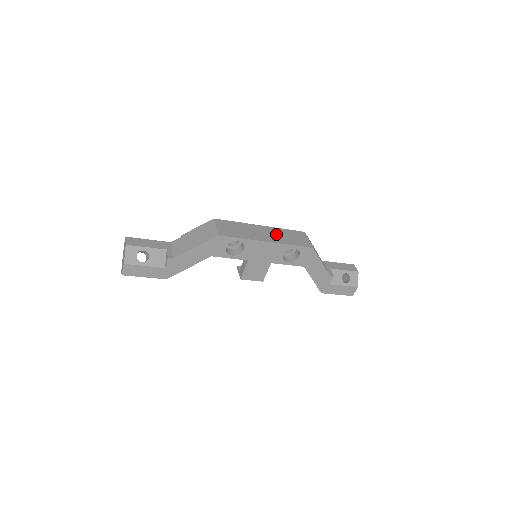
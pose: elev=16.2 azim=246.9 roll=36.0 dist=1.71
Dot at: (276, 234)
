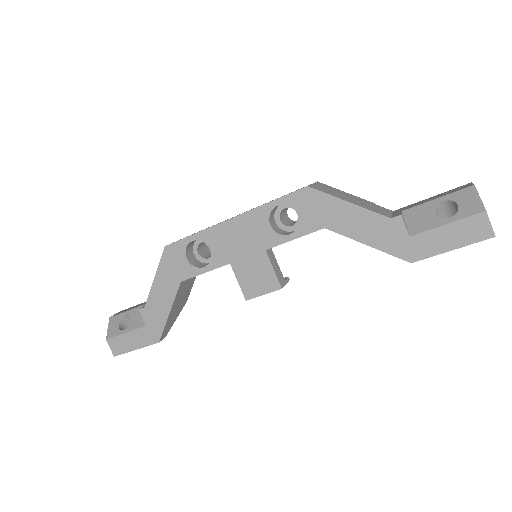
Dot at: (258, 206)
